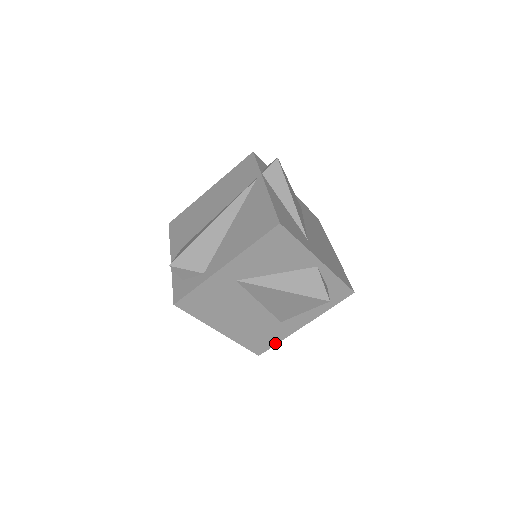
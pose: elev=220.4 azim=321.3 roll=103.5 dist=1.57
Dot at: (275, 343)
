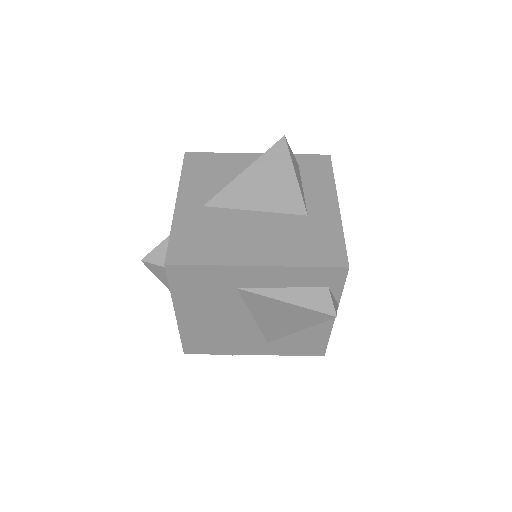
Dot at: (341, 241)
